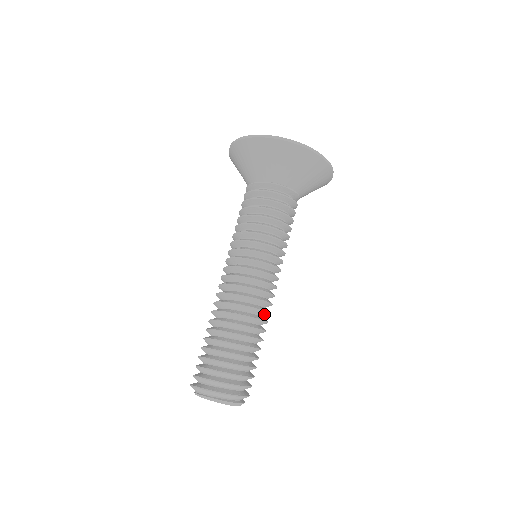
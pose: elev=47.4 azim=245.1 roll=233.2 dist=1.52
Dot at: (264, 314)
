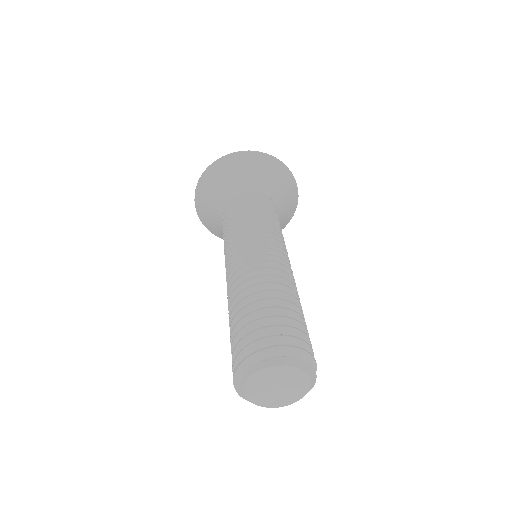
Dot at: (272, 274)
